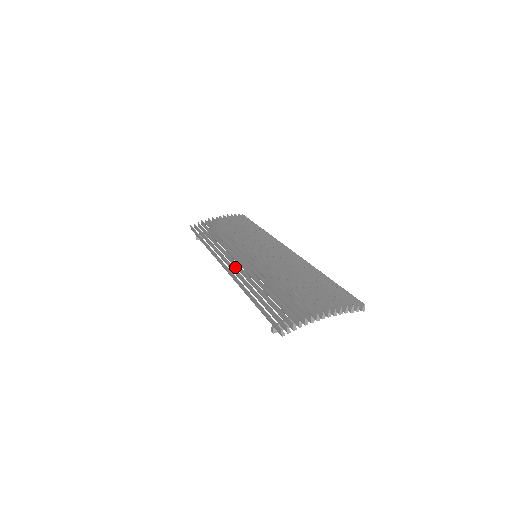
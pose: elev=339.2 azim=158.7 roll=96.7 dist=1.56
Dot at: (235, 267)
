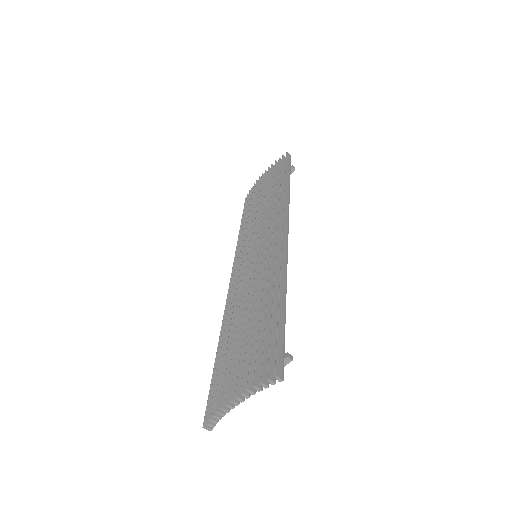
Dot at: occluded
